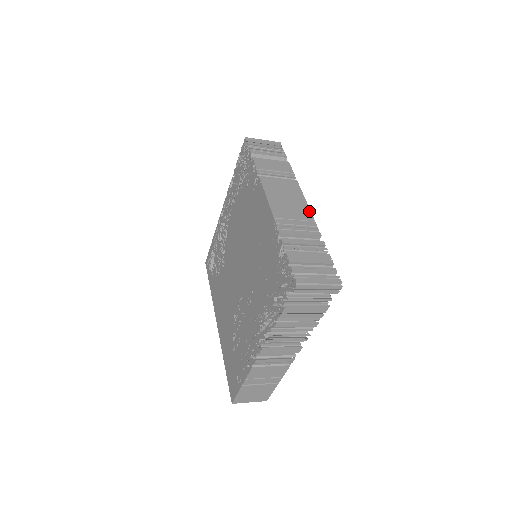
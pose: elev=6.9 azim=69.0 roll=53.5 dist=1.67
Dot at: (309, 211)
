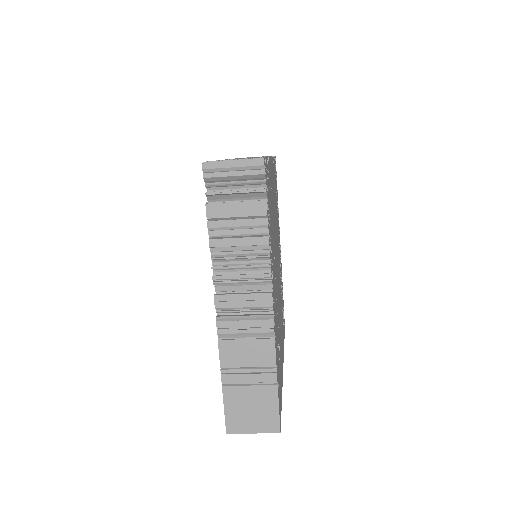
Dot at: occluded
